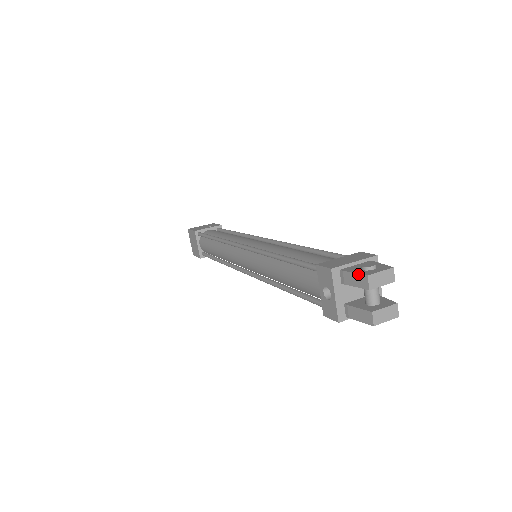
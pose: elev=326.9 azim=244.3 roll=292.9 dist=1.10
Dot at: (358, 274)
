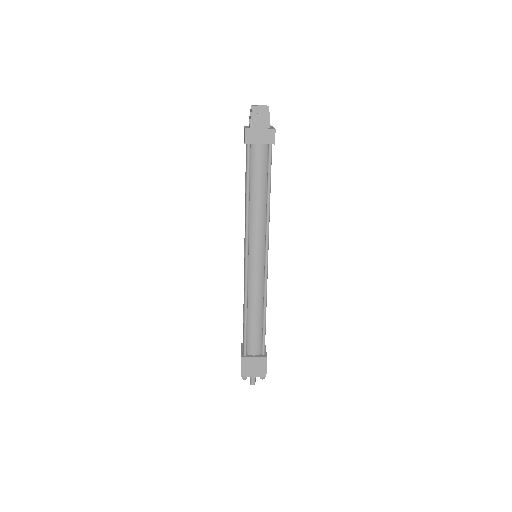
Dot at: (250, 111)
